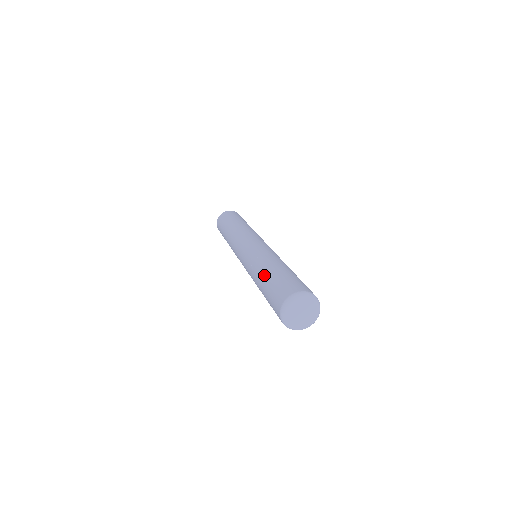
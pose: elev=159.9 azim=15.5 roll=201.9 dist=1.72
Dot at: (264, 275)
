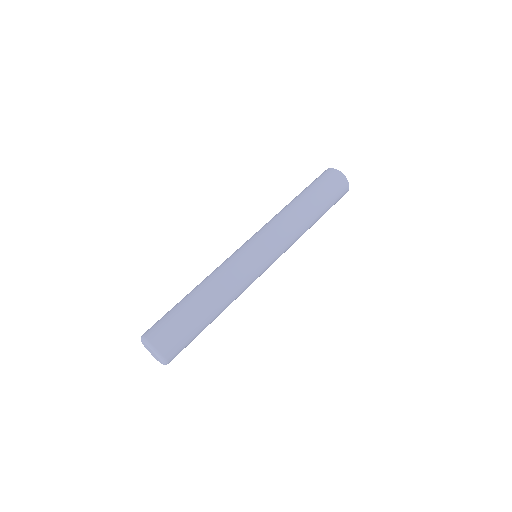
Dot at: (187, 294)
